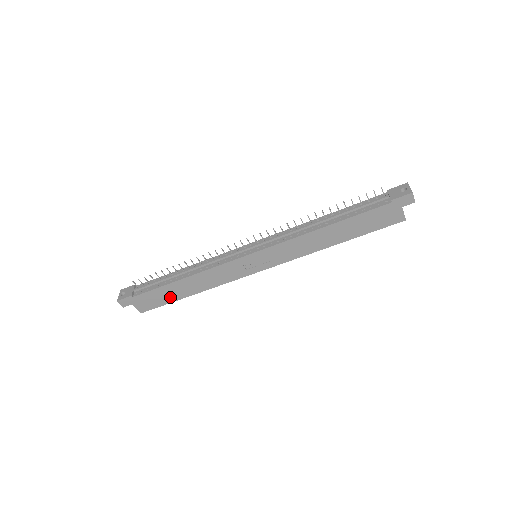
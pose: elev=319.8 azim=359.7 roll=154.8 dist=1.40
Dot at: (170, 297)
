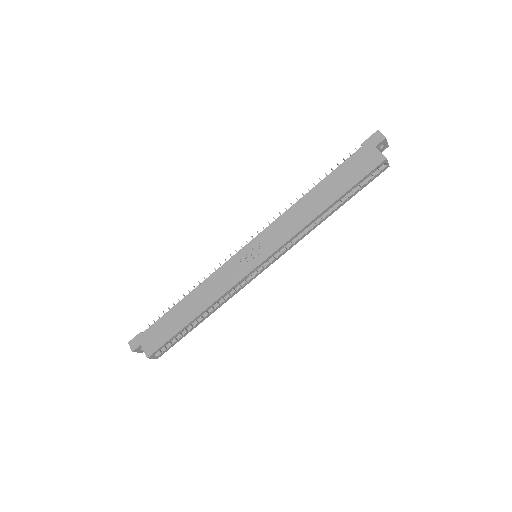
Dot at: (175, 326)
